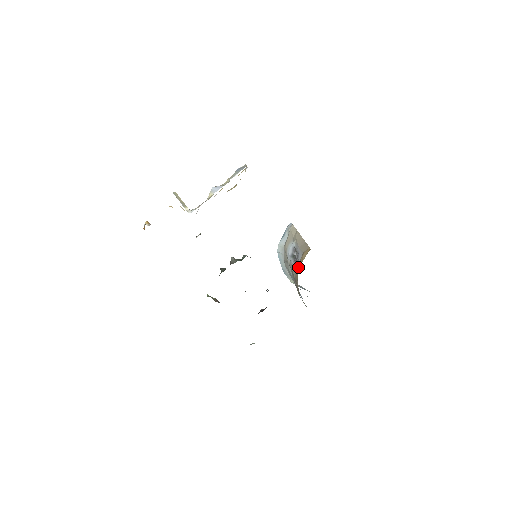
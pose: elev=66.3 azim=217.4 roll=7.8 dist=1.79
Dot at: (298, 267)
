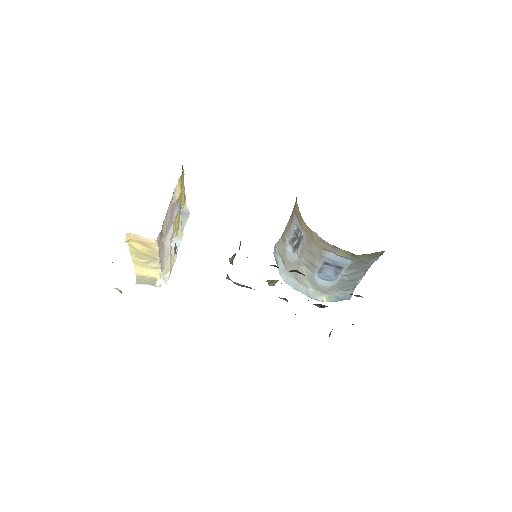
Dot at: (301, 223)
